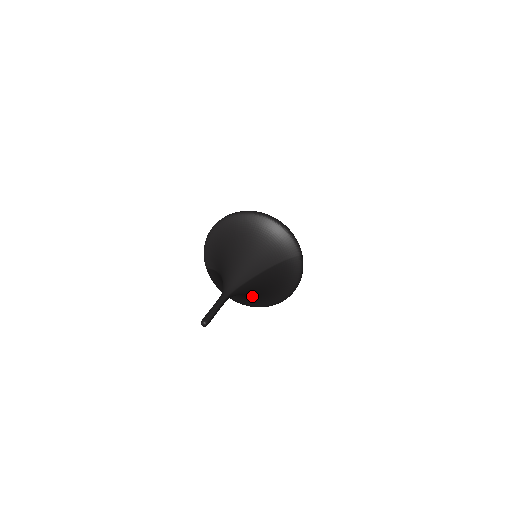
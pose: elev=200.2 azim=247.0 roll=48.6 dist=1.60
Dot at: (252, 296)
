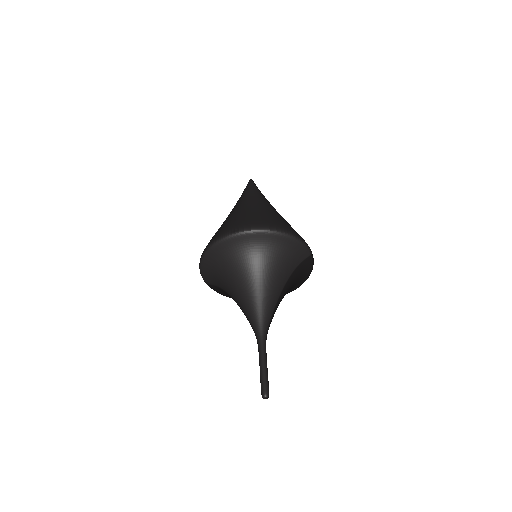
Dot at: occluded
